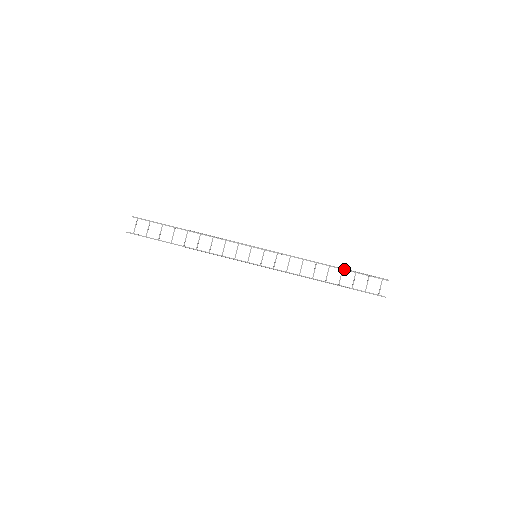
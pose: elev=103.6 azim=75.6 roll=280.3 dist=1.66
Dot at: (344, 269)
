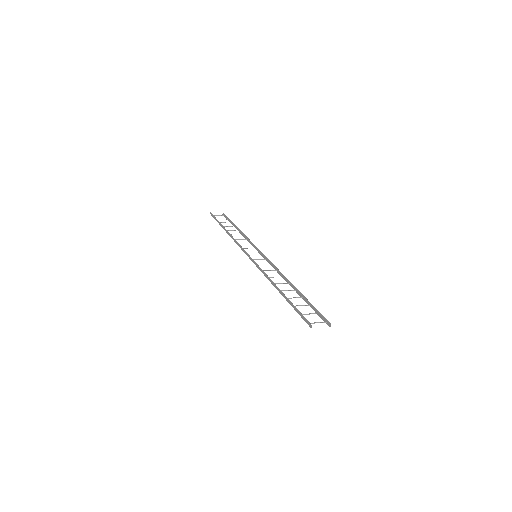
Dot at: (303, 298)
